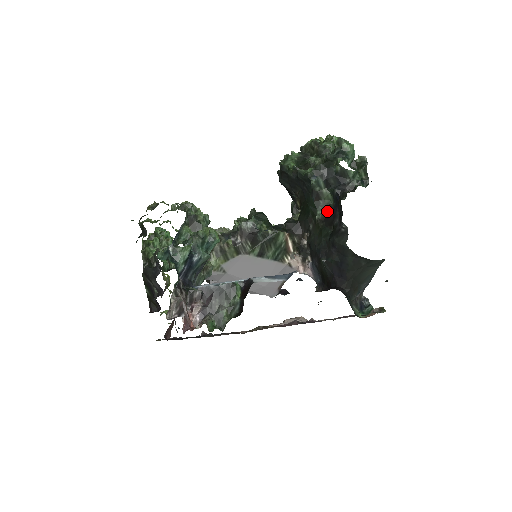
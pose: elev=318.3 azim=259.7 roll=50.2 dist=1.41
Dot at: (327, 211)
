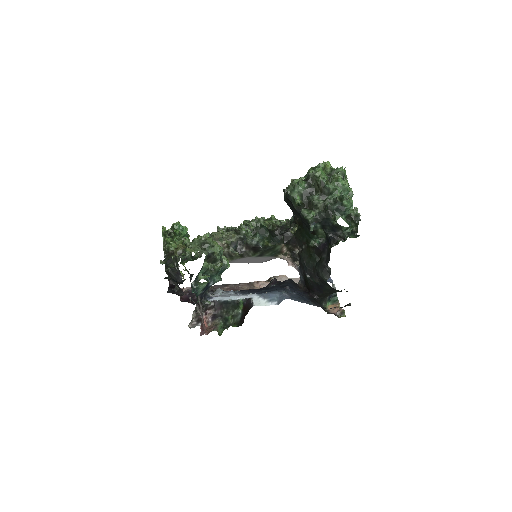
Dot at: (319, 243)
